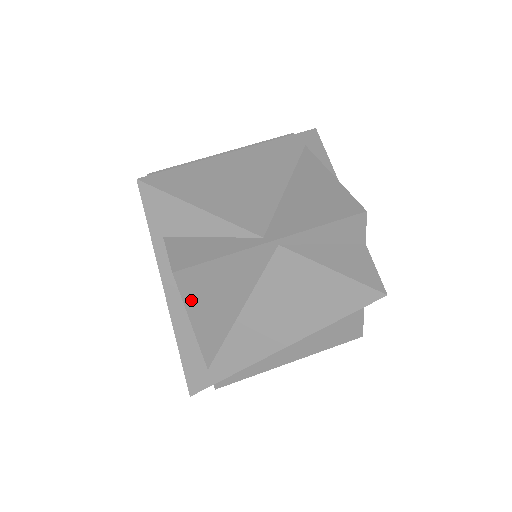
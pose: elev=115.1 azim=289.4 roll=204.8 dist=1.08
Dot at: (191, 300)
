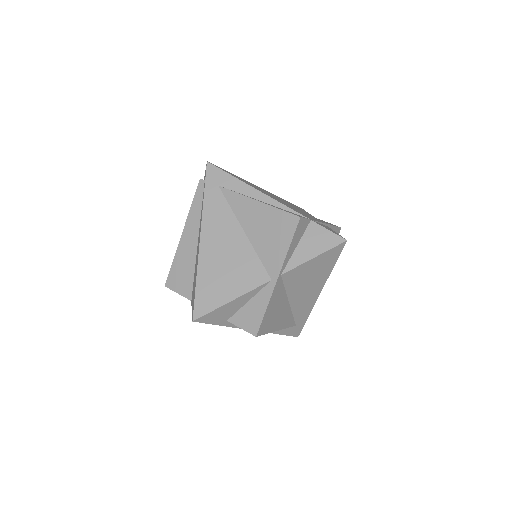
Dot at: (270, 329)
